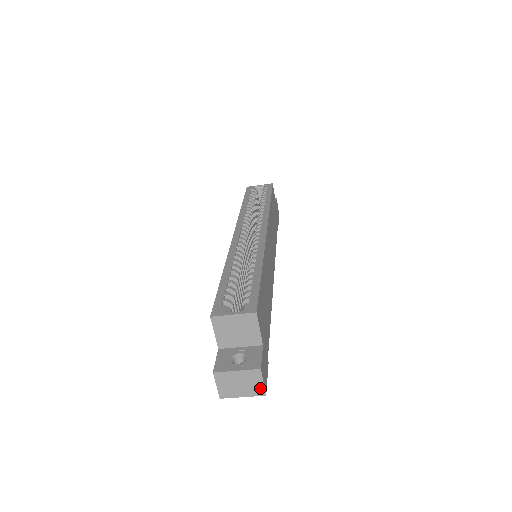
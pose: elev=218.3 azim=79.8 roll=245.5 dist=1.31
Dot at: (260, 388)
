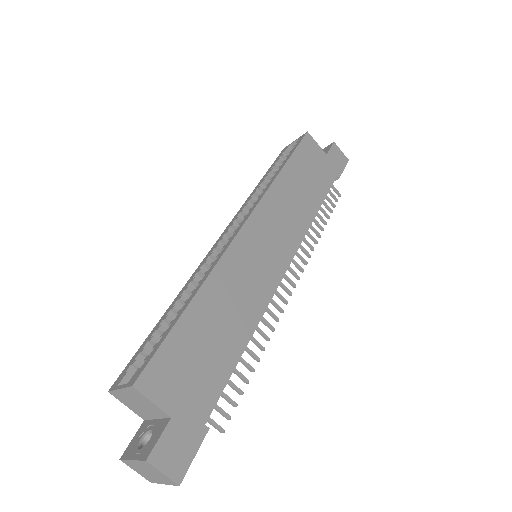
Dot at: (167, 478)
